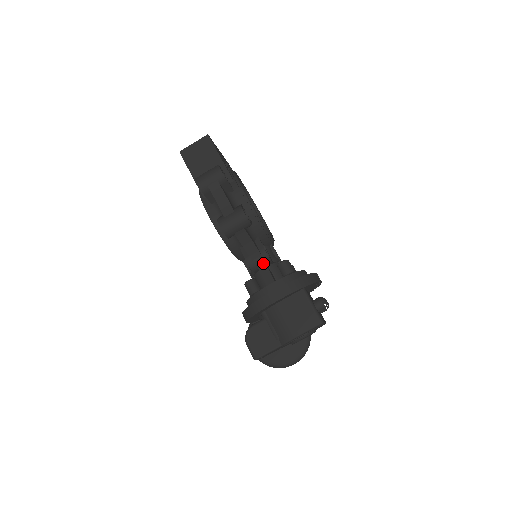
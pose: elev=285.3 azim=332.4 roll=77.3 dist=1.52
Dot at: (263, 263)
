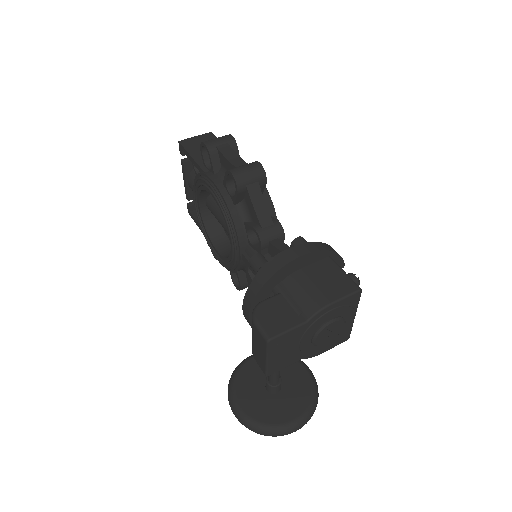
Dot at: (275, 235)
